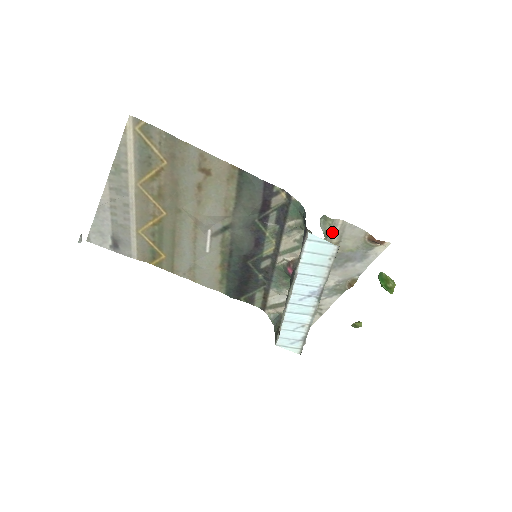
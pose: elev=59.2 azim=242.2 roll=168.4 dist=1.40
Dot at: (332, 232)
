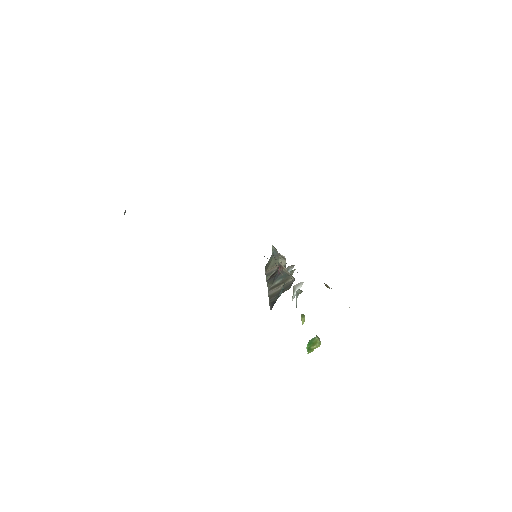
Dot at: occluded
